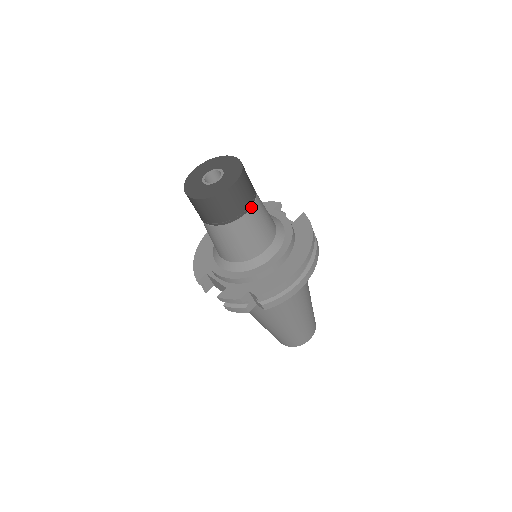
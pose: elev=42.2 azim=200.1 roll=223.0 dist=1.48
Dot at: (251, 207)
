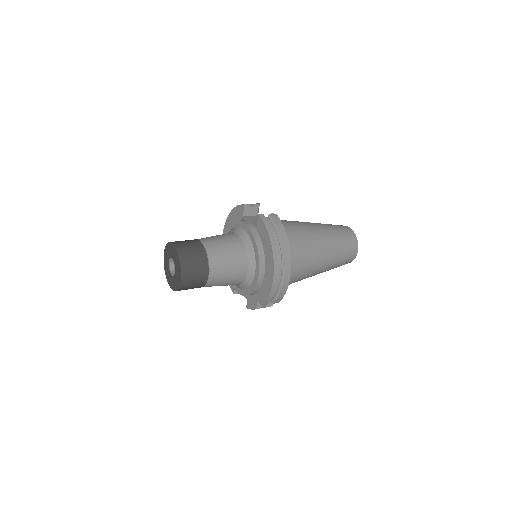
Dot at: (209, 267)
